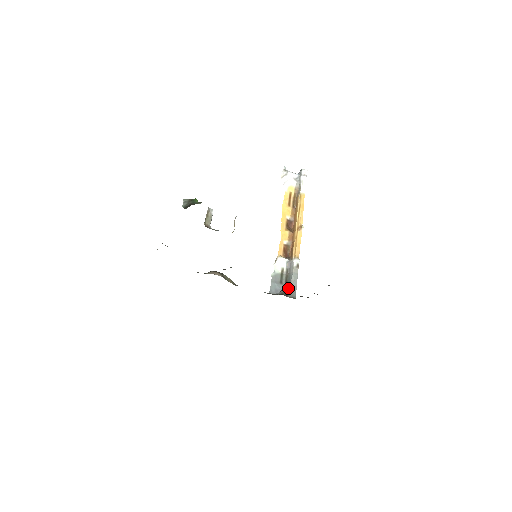
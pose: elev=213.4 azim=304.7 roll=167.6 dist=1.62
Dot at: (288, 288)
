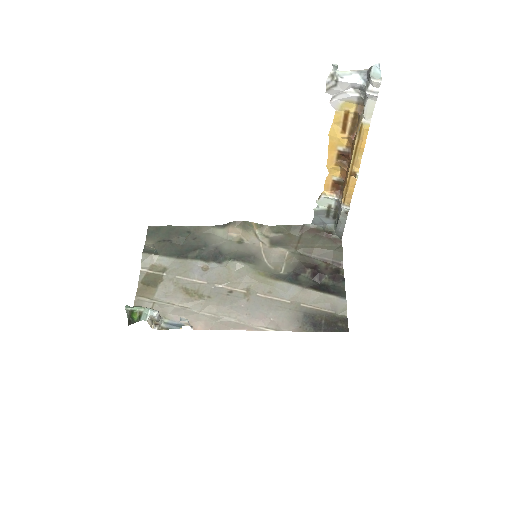
Dot at: (335, 224)
